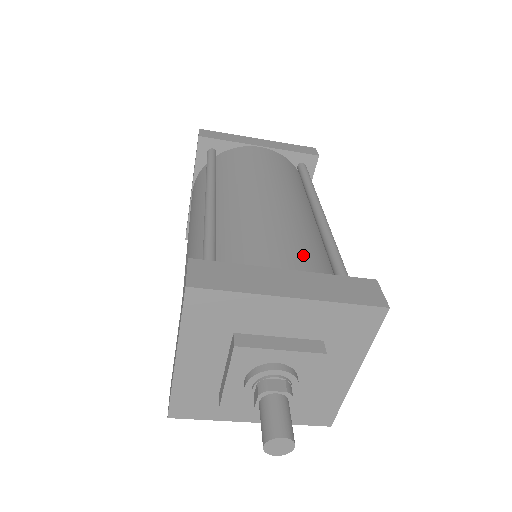
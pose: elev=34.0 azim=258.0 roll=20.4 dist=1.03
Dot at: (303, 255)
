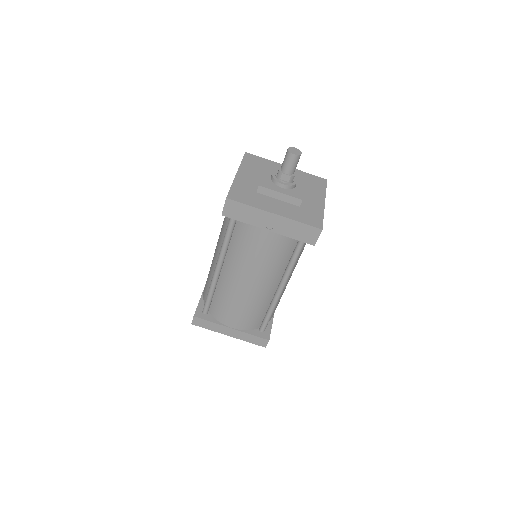
Dot at: occluded
